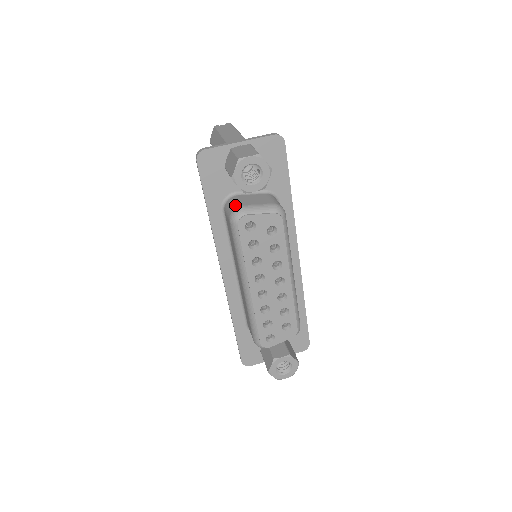
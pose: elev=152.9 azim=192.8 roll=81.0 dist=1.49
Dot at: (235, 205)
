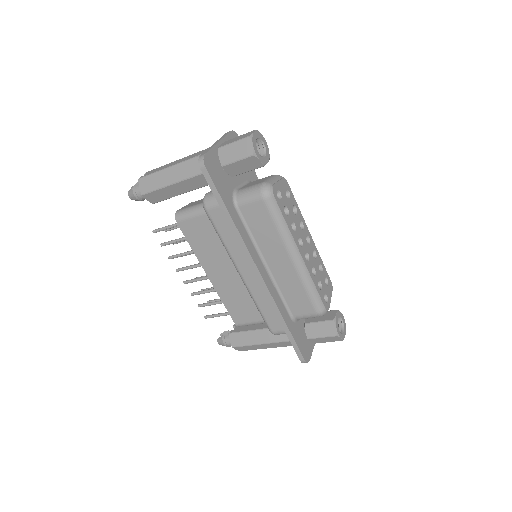
Dot at: (255, 187)
